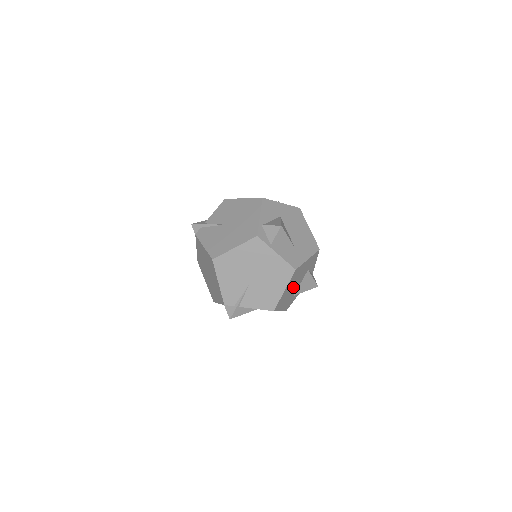
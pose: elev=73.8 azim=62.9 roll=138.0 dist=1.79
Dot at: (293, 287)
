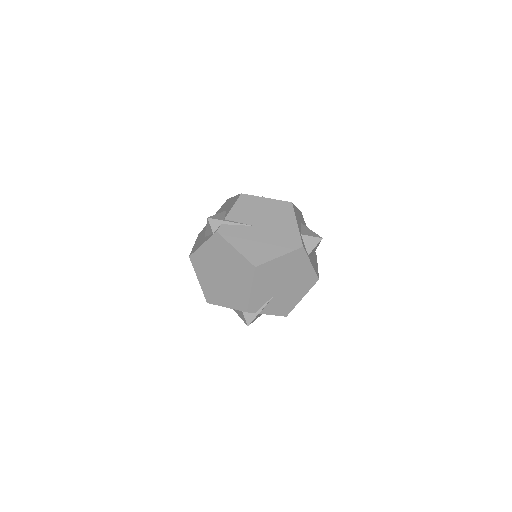
Dot at: occluded
